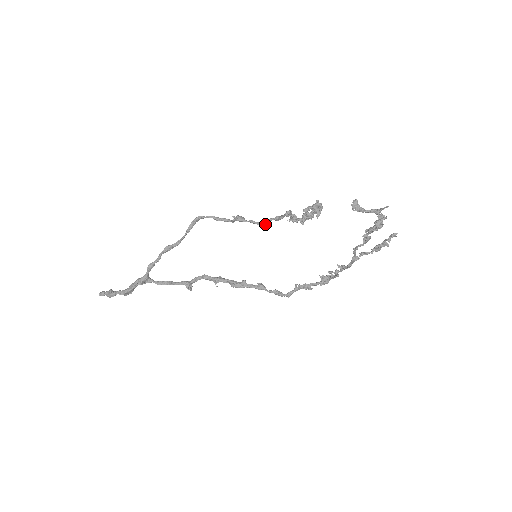
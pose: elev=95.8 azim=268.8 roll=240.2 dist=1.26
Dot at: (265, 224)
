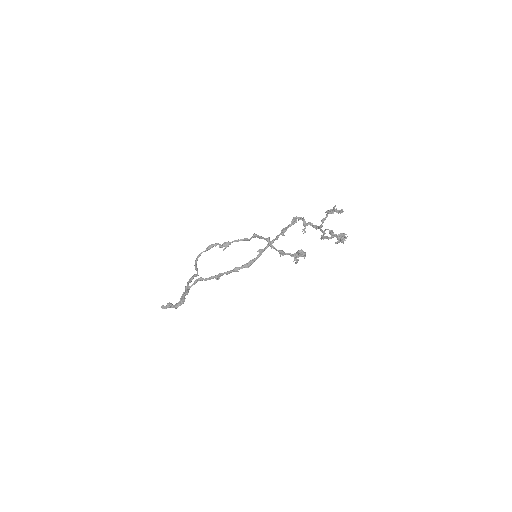
Dot at: (248, 240)
